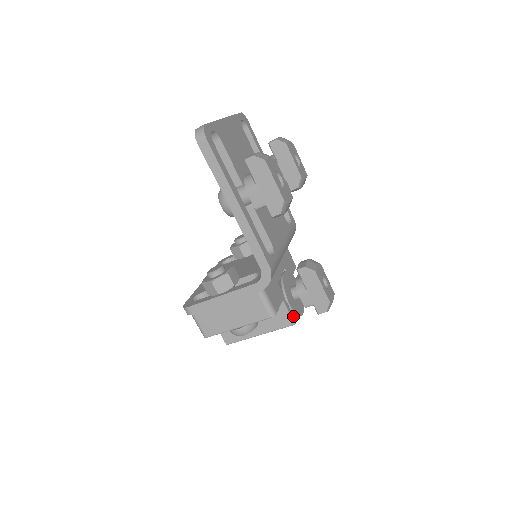
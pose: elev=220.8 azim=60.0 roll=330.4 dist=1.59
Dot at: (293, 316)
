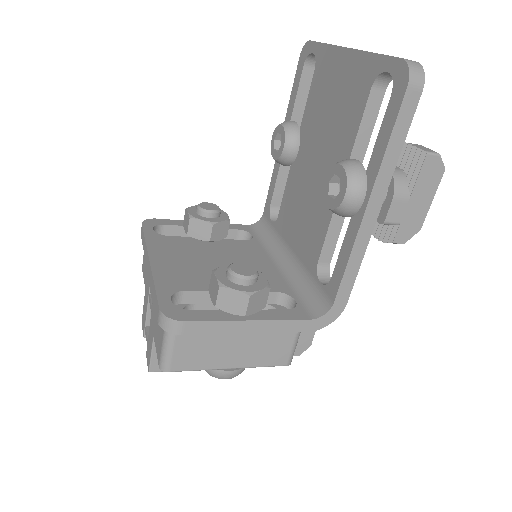
Dot at: occluded
